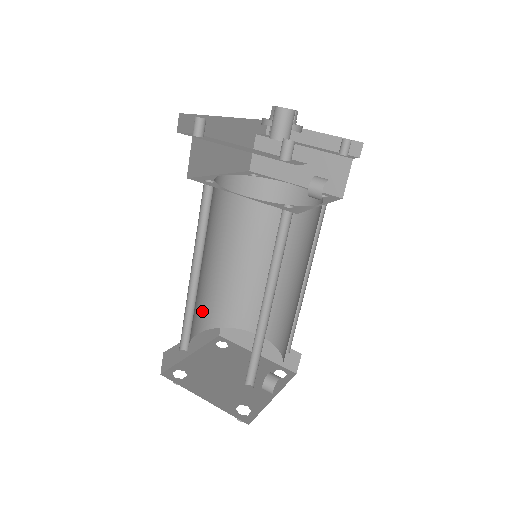
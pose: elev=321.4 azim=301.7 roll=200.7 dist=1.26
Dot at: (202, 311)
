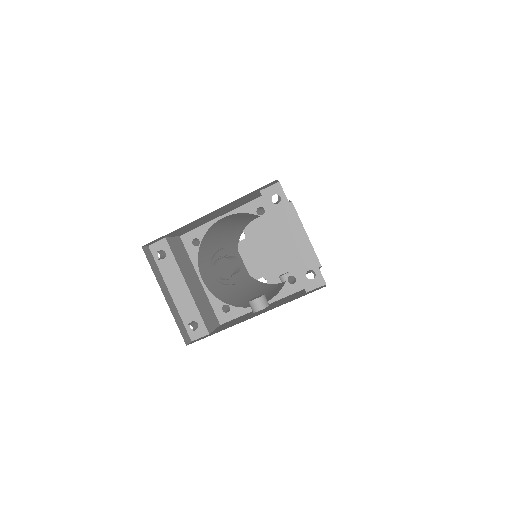
Dot at: (254, 217)
